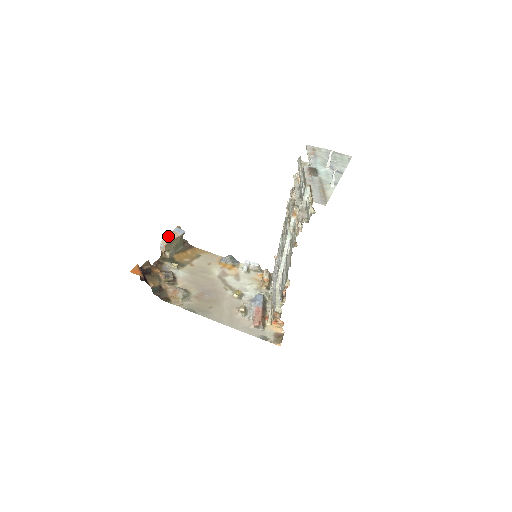
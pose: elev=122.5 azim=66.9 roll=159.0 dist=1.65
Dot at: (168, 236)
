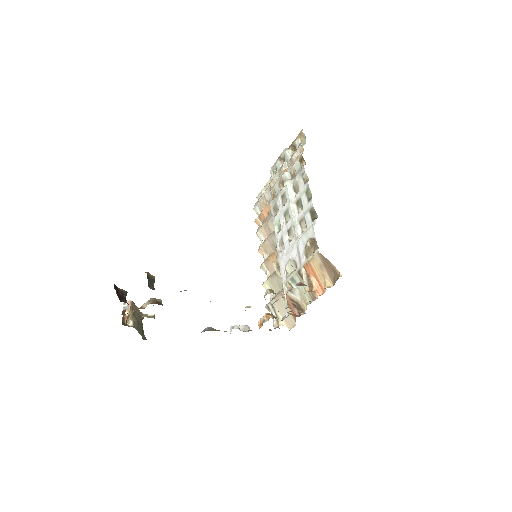
Dot at: occluded
